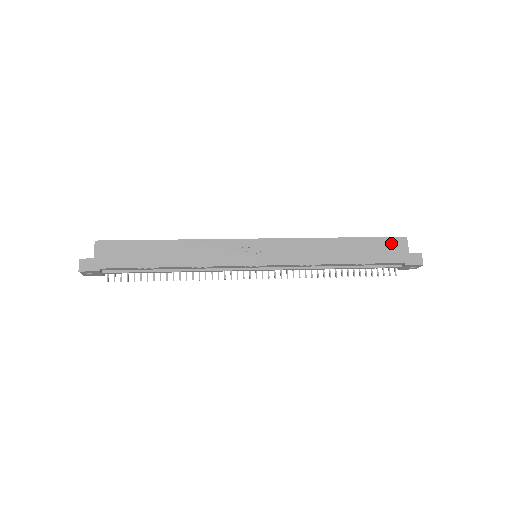
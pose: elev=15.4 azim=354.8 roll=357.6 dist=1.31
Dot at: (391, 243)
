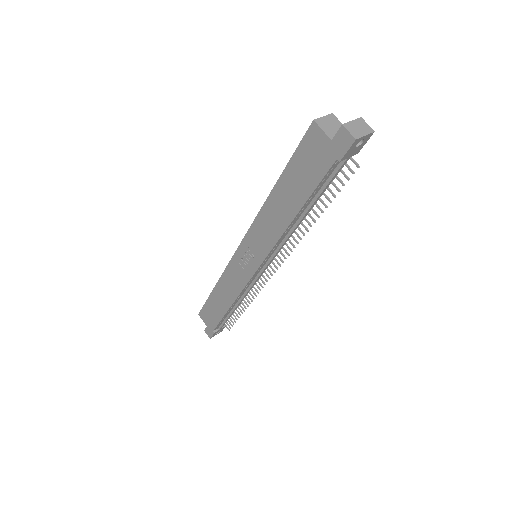
Dot at: (307, 147)
